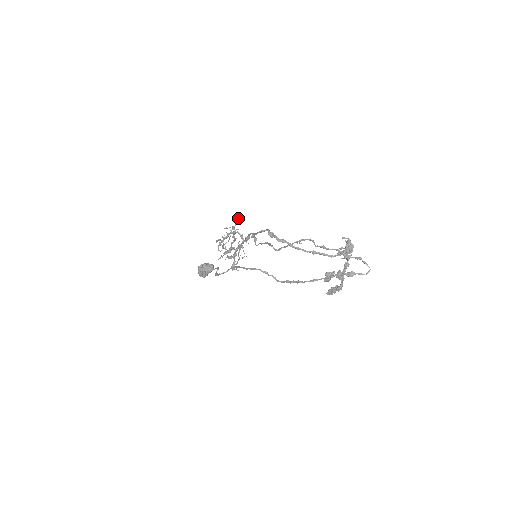
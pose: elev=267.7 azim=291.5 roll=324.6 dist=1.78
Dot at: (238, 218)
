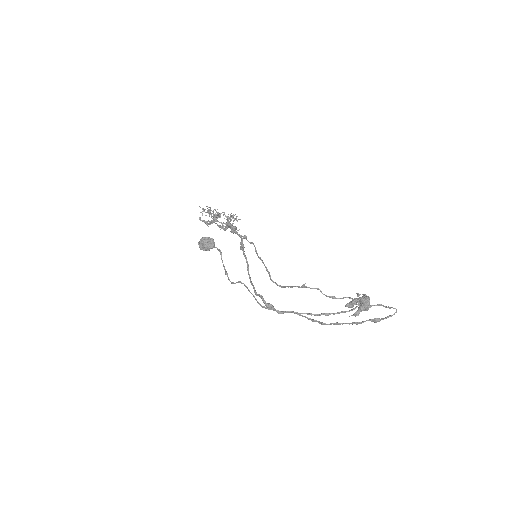
Dot at: occluded
